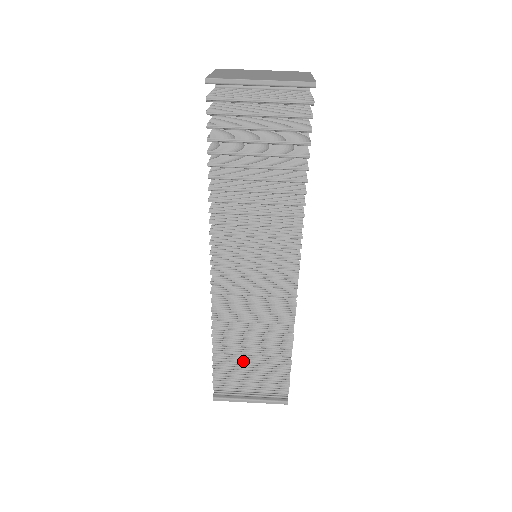
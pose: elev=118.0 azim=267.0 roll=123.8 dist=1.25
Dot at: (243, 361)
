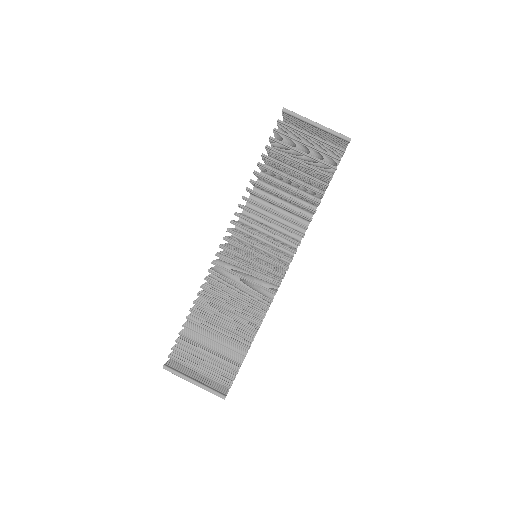
Dot at: (207, 337)
